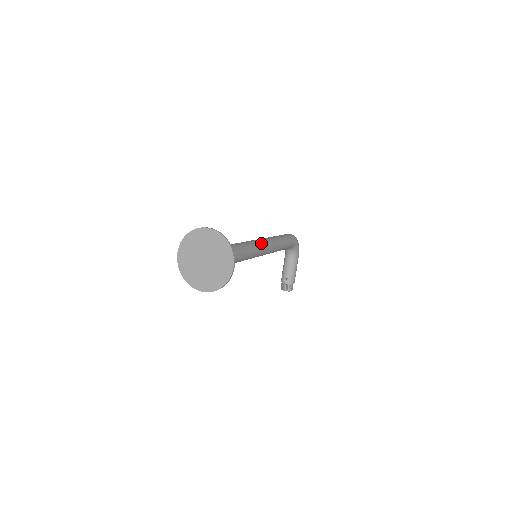
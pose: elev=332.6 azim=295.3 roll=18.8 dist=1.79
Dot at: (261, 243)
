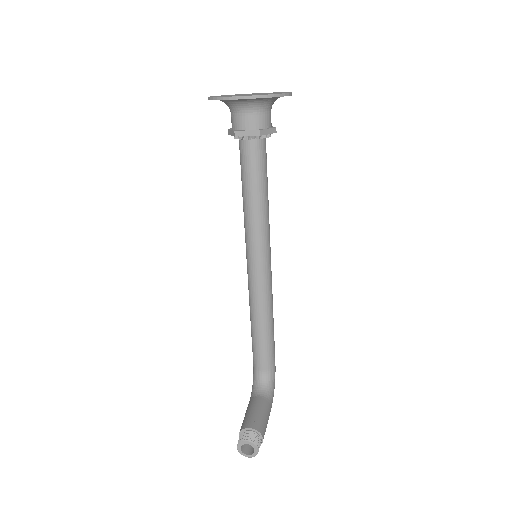
Dot at: occluded
